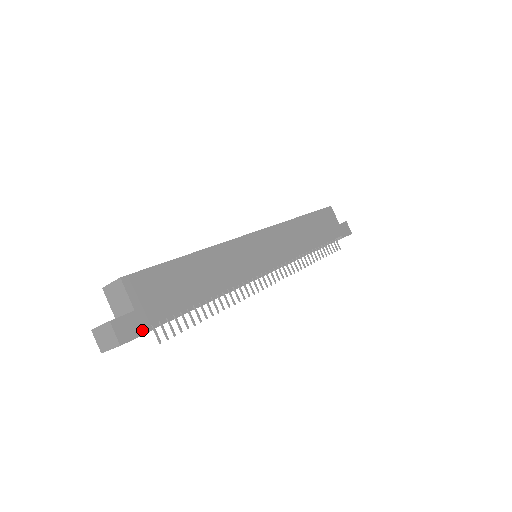
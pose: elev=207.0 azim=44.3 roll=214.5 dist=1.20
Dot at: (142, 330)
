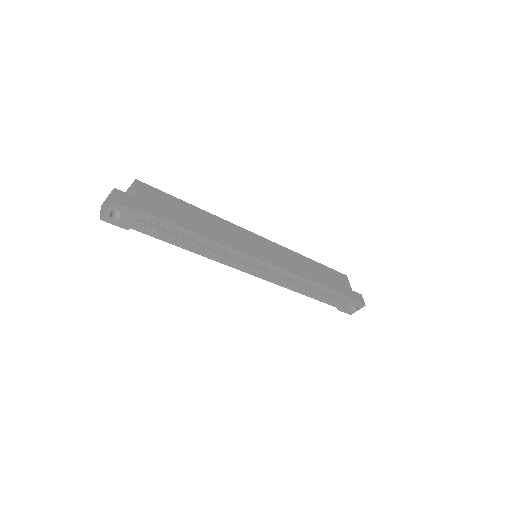
Dot at: (134, 207)
